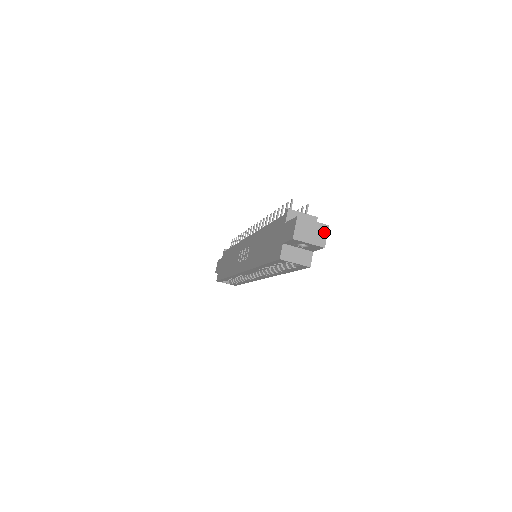
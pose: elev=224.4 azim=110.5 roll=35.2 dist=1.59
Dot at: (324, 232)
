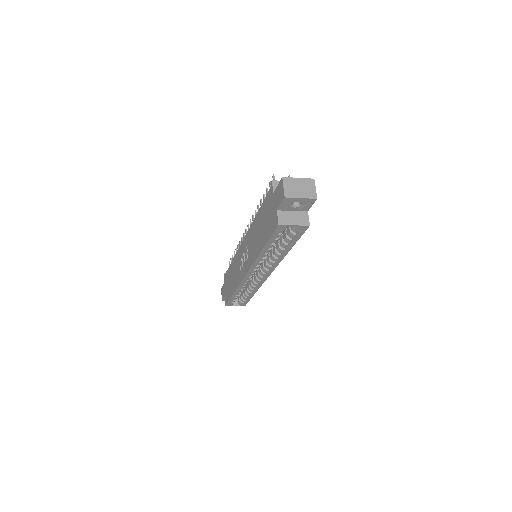
Dot at: (312, 185)
